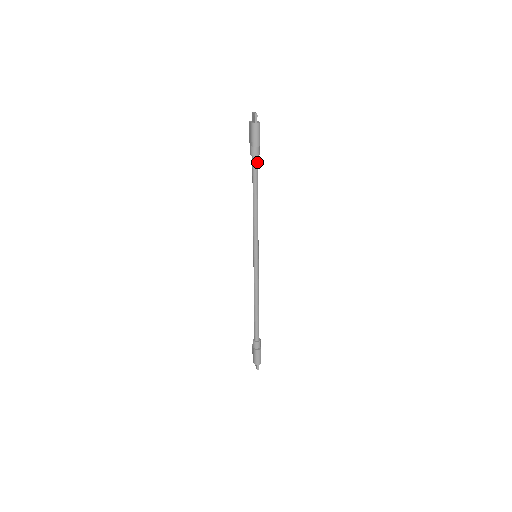
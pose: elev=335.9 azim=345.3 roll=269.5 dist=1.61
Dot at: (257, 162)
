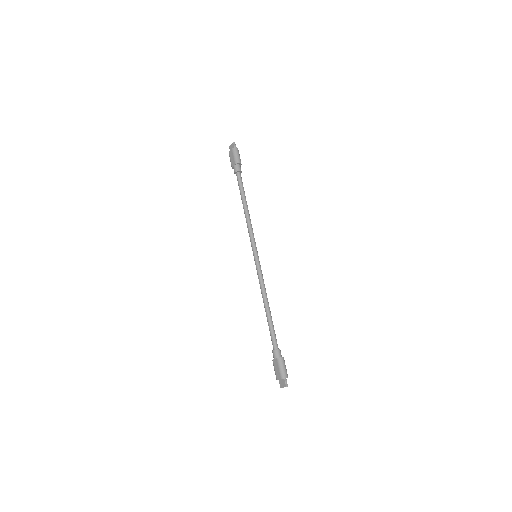
Dot at: (241, 177)
